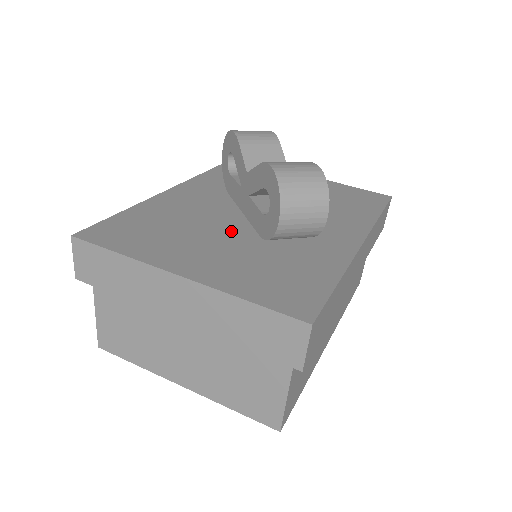
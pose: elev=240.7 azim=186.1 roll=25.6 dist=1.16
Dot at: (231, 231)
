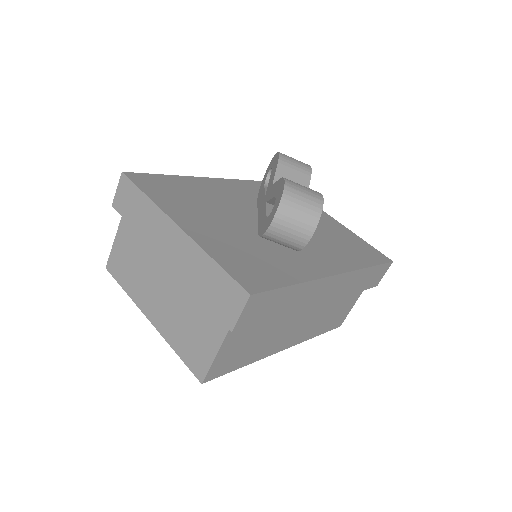
Dot at: (239, 221)
